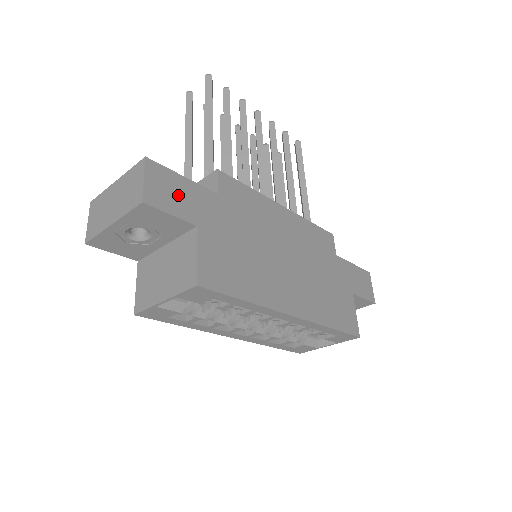
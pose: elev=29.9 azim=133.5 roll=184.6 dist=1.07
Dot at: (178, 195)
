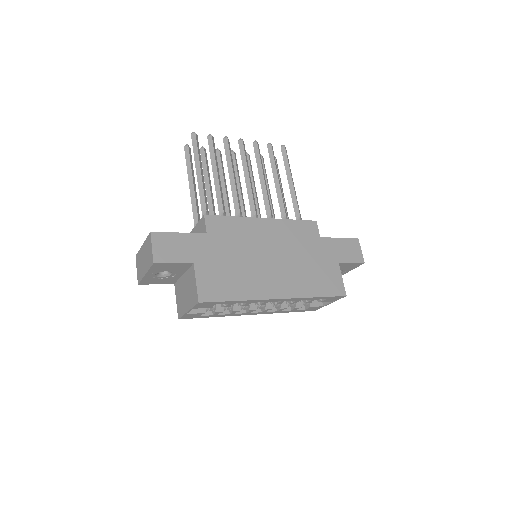
Dot at: (177, 248)
